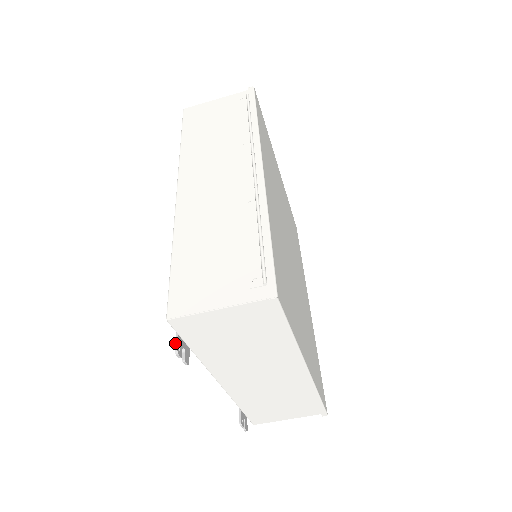
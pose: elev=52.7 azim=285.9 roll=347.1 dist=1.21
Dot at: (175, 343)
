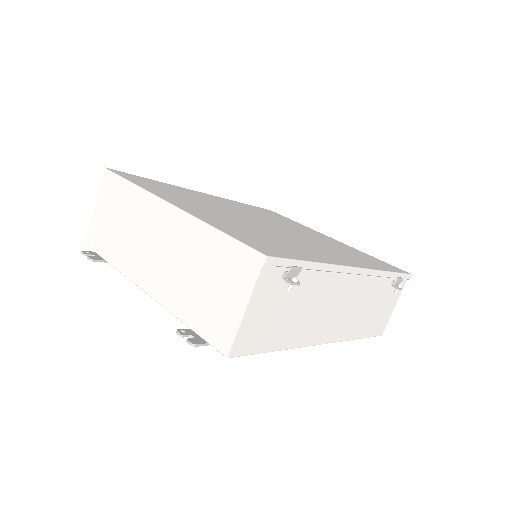
Dot at: (88, 253)
